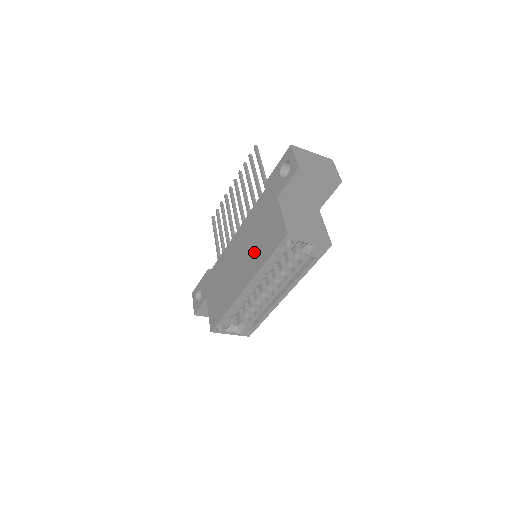
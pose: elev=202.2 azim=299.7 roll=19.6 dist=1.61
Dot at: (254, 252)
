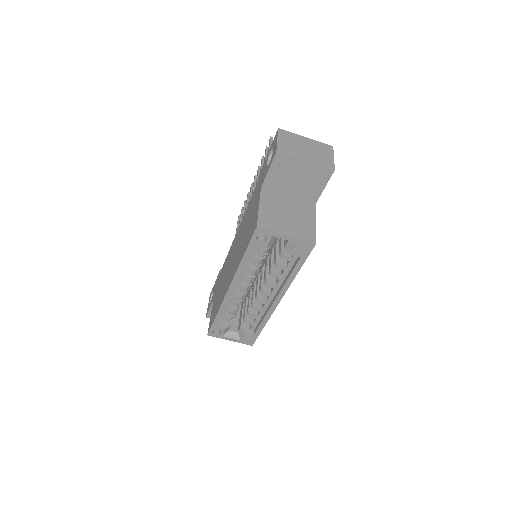
Dot at: (240, 249)
